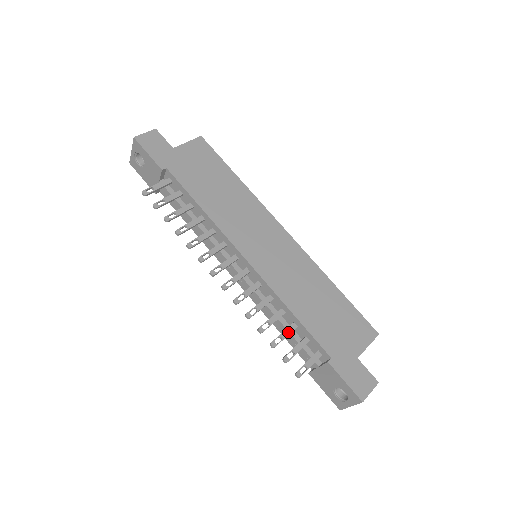
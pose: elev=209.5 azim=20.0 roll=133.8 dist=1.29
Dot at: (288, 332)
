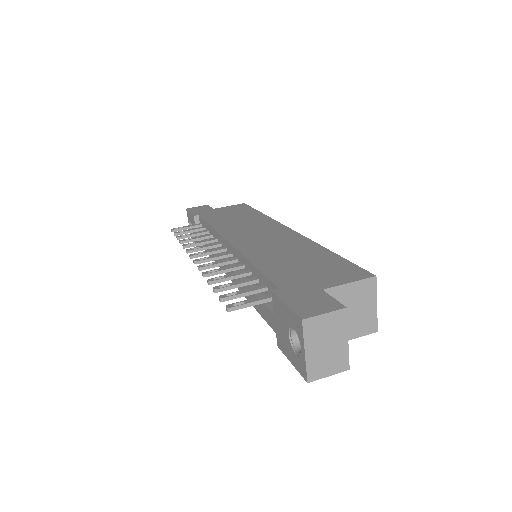
Dot at: (242, 282)
